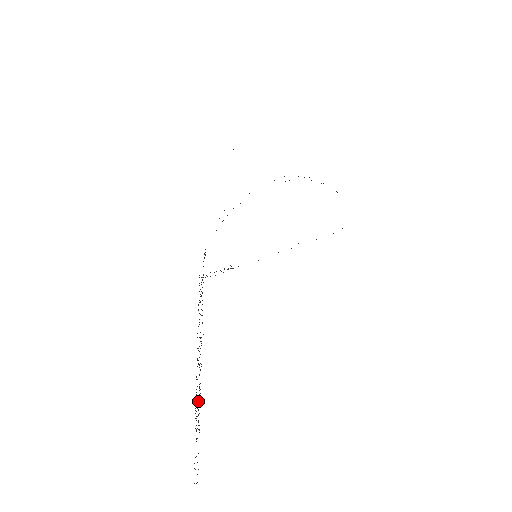
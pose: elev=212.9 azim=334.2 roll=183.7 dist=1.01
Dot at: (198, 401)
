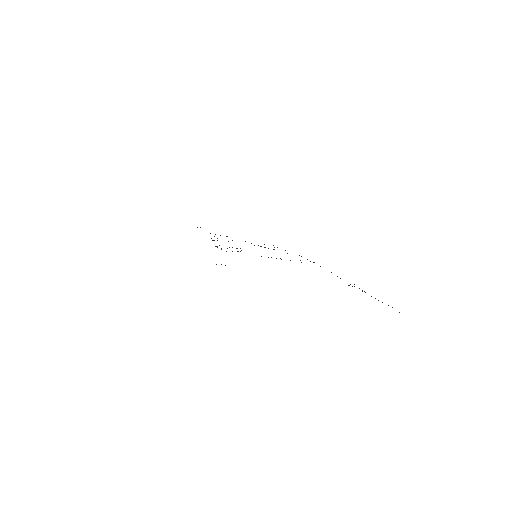
Dot at: occluded
